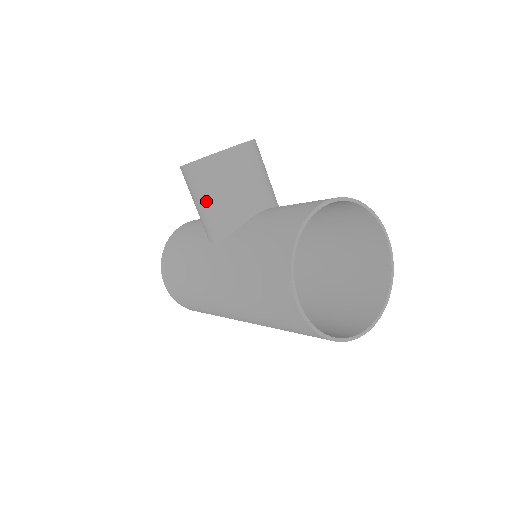
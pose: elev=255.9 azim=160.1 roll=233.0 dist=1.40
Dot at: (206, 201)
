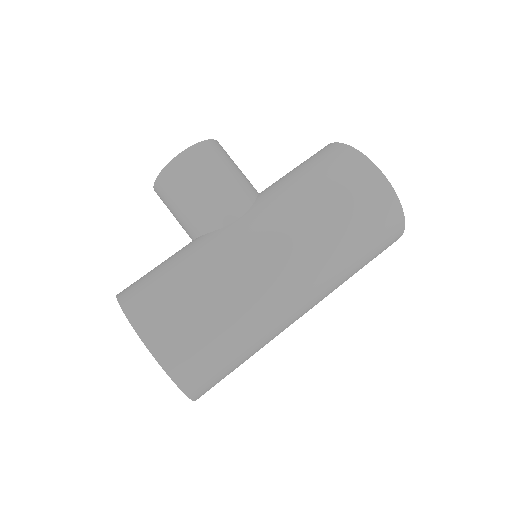
Dot at: (220, 176)
